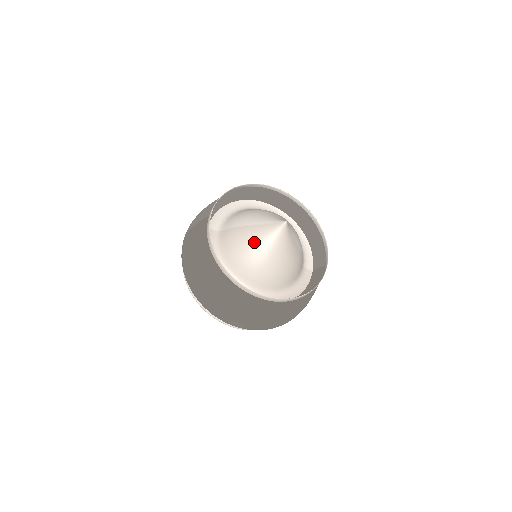
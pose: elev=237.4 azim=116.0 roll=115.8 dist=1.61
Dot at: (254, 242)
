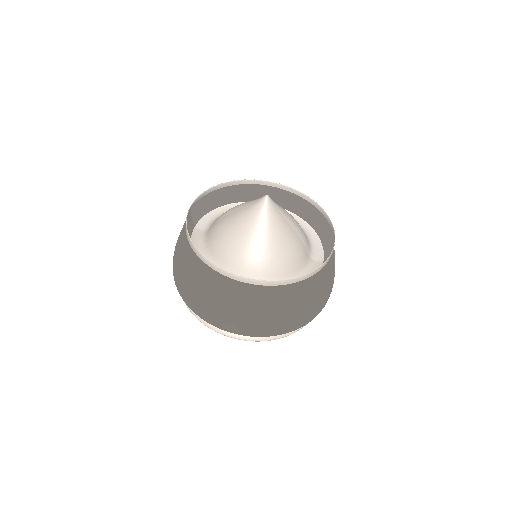
Dot at: (237, 226)
